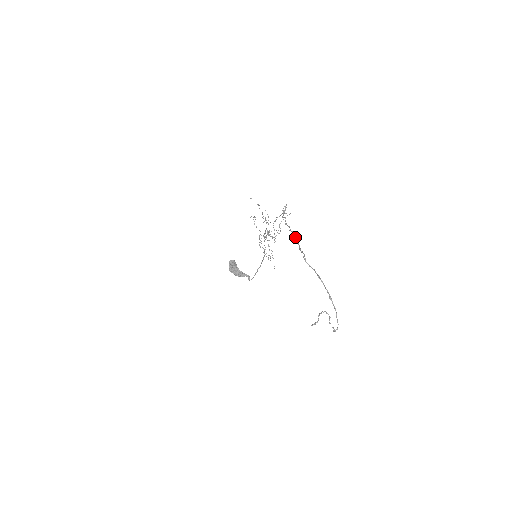
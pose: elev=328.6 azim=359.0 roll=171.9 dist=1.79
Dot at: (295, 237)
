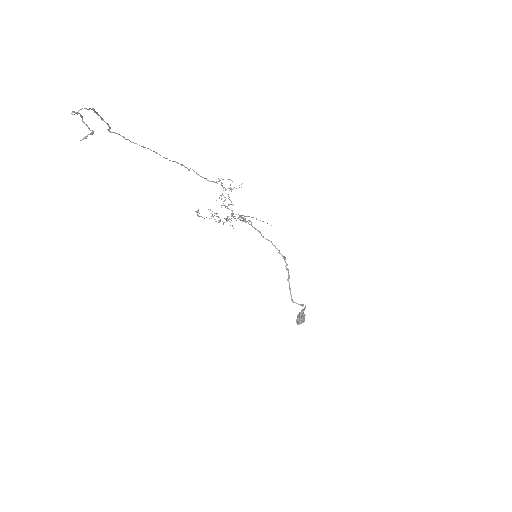
Dot at: (156, 153)
